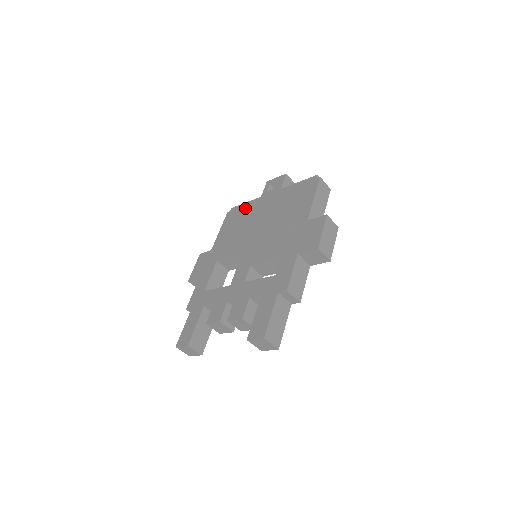
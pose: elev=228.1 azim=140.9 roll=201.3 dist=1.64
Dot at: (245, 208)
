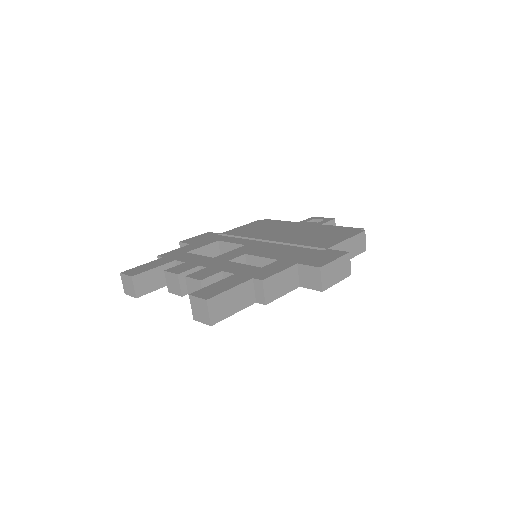
Dot at: (277, 223)
